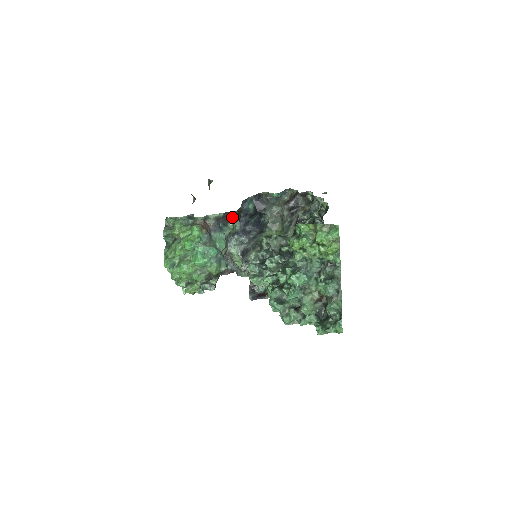
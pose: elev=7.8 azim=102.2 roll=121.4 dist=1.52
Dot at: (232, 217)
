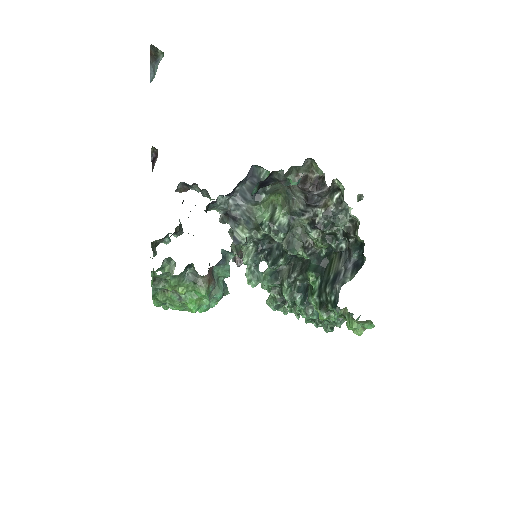
Dot at: occluded
